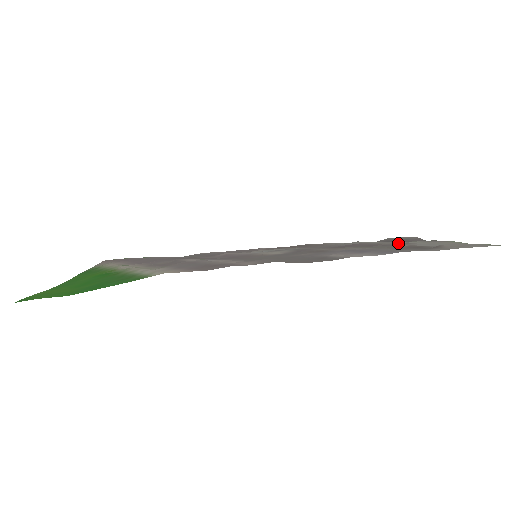
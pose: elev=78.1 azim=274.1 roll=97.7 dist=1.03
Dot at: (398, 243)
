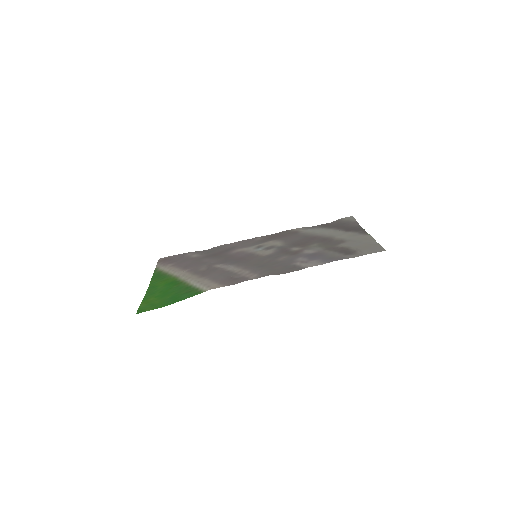
Dot at: (338, 240)
